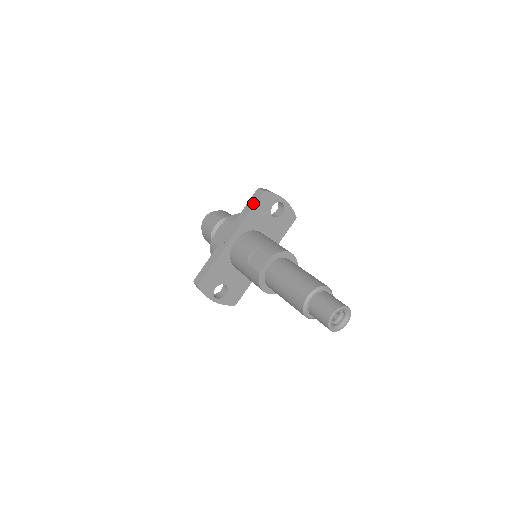
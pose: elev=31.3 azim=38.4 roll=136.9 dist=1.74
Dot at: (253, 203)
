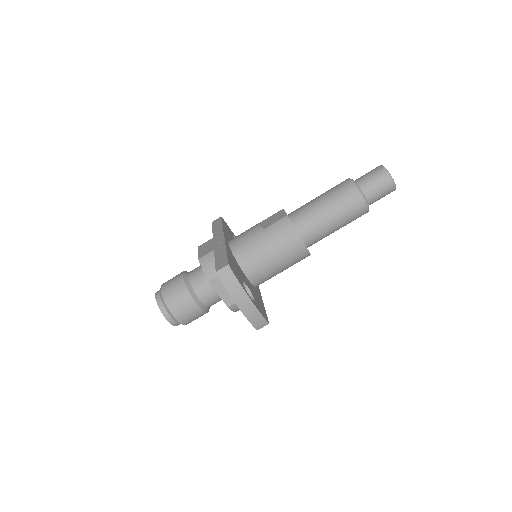
Dot at: (219, 222)
